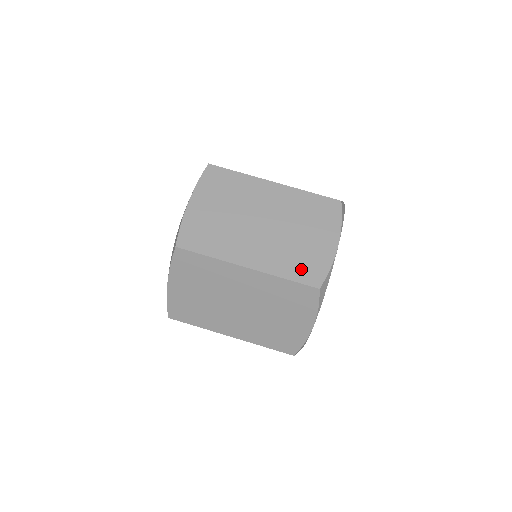
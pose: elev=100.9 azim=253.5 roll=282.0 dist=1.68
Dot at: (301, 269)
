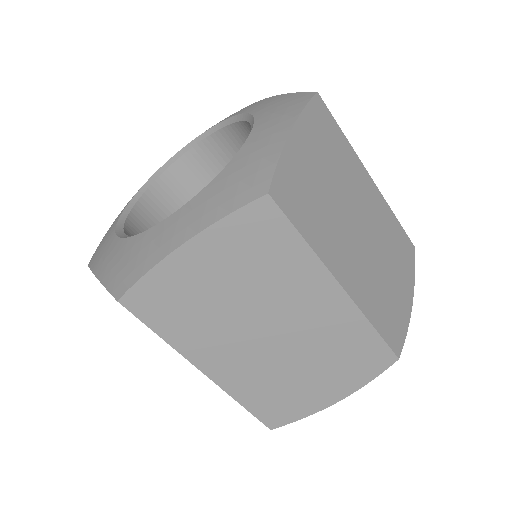
Dot at: (269, 405)
